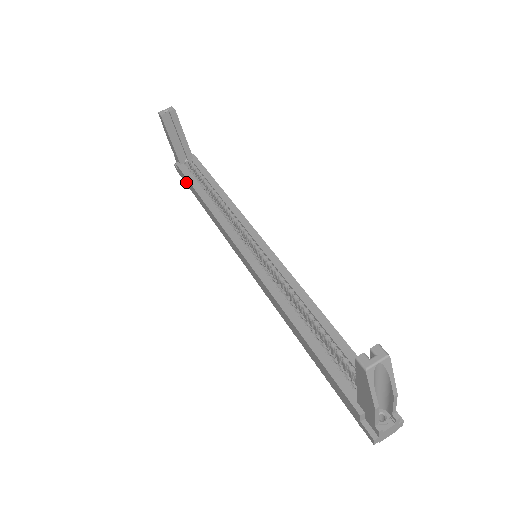
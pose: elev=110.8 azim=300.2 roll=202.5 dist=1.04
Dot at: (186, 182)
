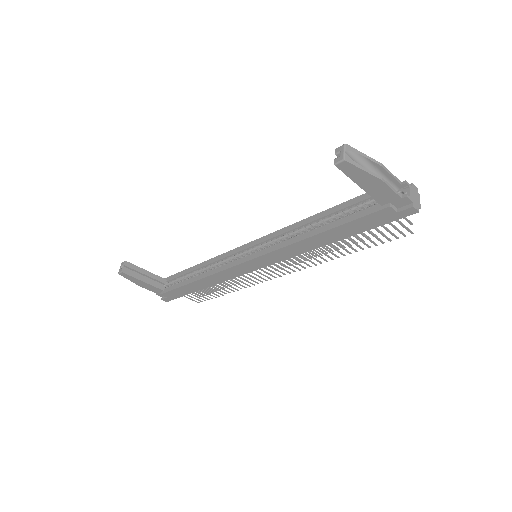
Dot at: (178, 295)
